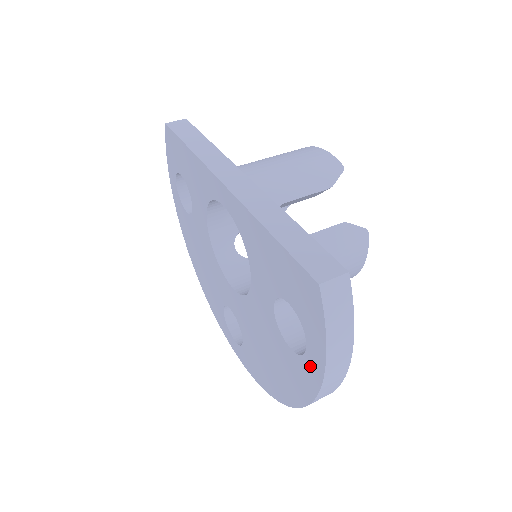
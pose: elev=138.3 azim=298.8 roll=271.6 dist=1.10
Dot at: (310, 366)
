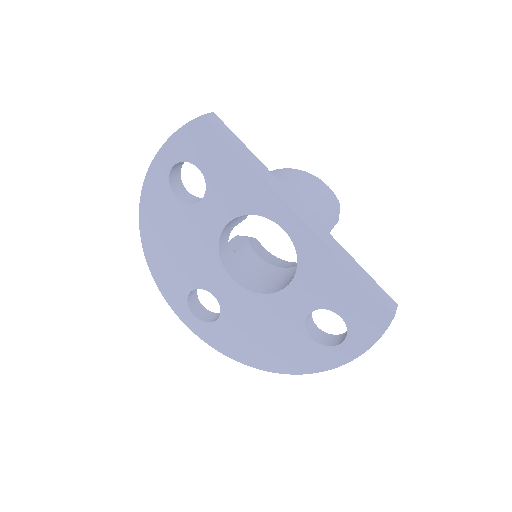
Dot at: (336, 354)
